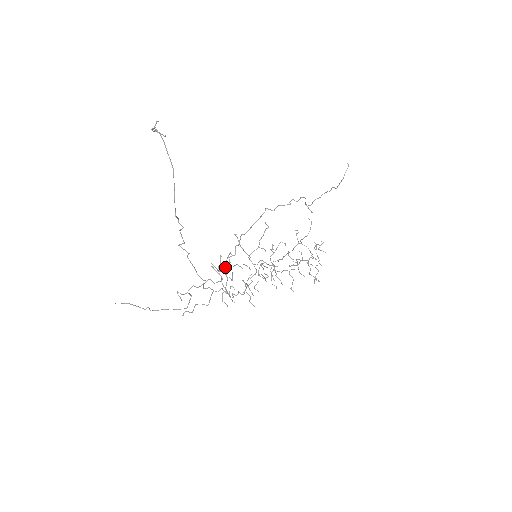
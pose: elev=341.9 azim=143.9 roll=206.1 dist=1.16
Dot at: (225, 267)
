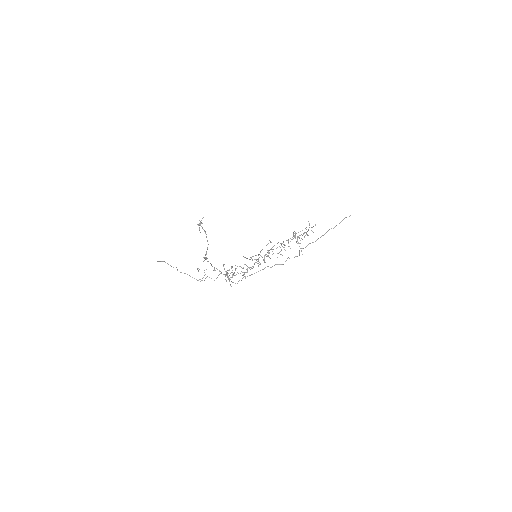
Dot at: occluded
